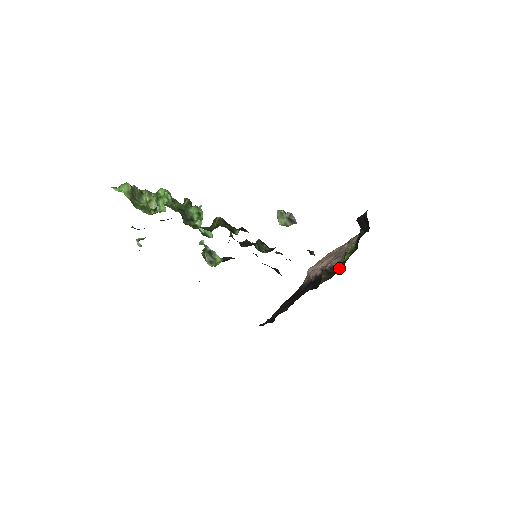
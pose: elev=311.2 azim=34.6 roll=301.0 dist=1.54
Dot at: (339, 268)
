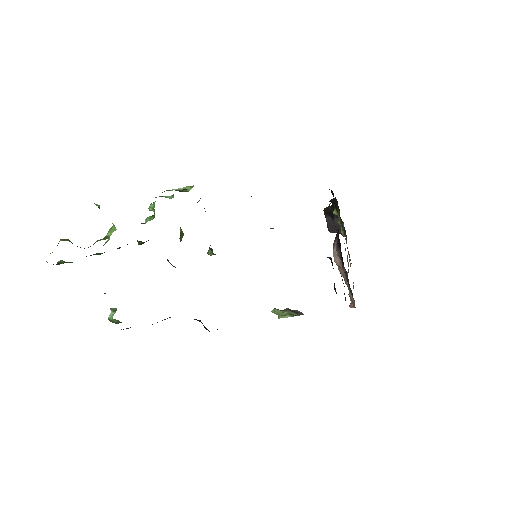
Dot at: occluded
